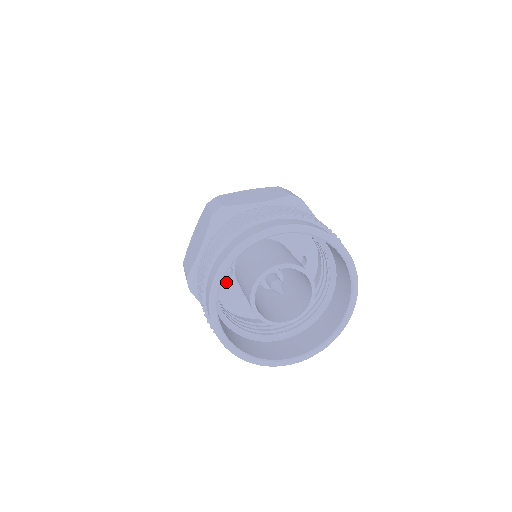
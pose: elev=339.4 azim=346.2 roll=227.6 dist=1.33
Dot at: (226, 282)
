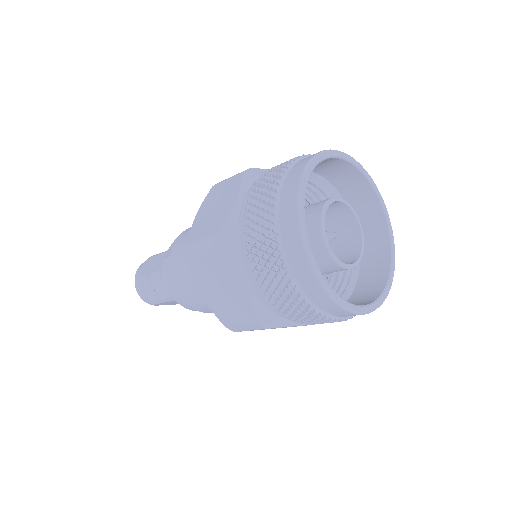
Dot at: occluded
